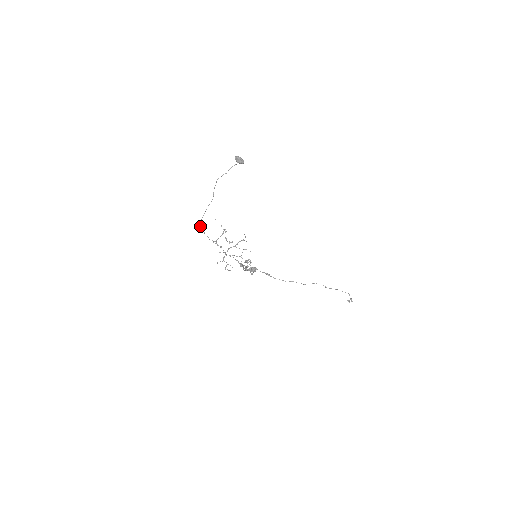
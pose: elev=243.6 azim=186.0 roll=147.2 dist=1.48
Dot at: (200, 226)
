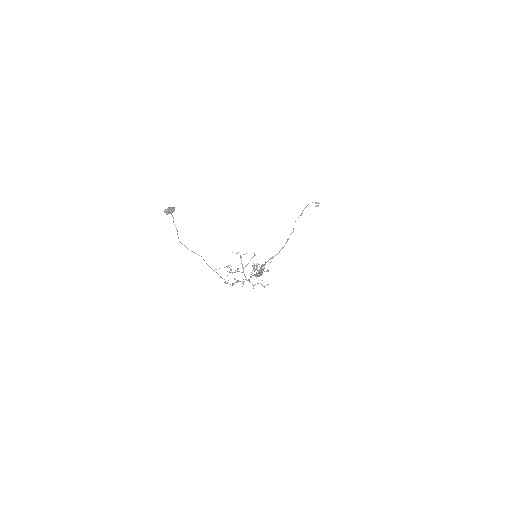
Dot at: occluded
